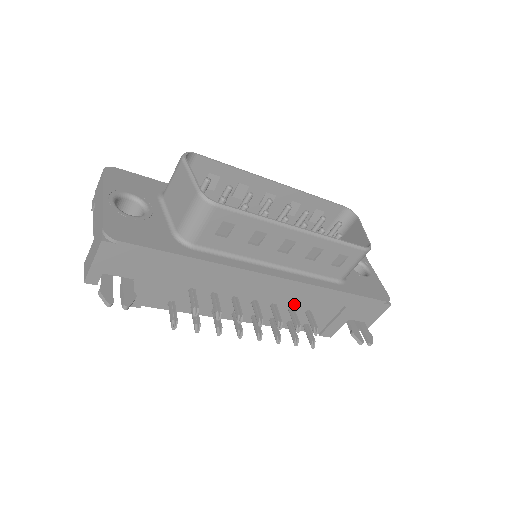
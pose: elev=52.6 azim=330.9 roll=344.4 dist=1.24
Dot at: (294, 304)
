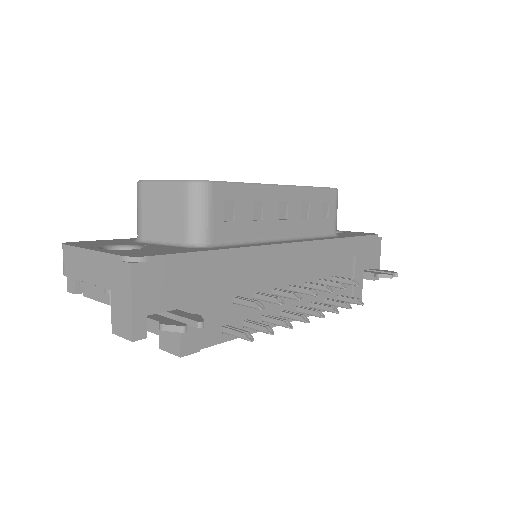
Dot at: (320, 274)
